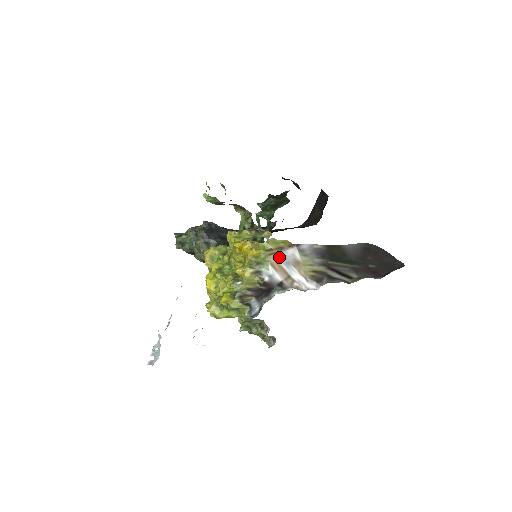
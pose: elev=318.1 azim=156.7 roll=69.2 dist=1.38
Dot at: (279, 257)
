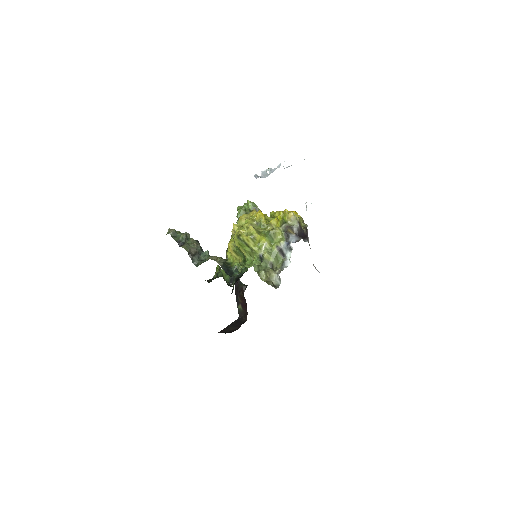
Dot at: occluded
